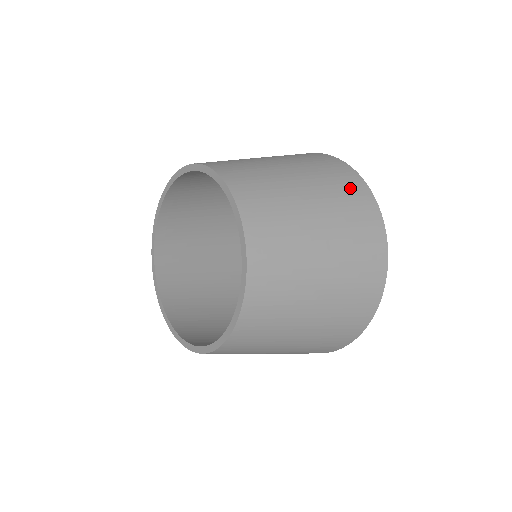
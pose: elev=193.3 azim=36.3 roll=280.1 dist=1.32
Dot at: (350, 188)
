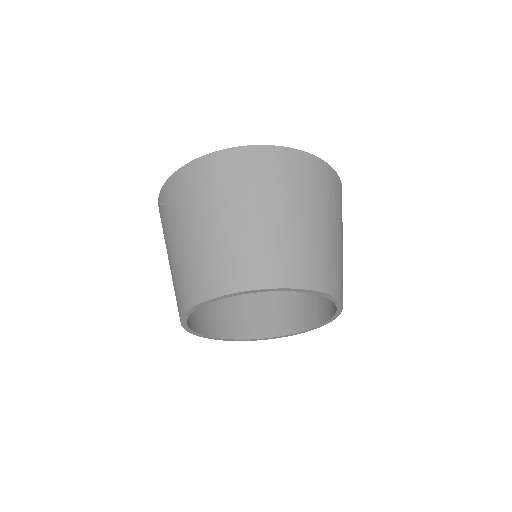
Dot at: (341, 198)
